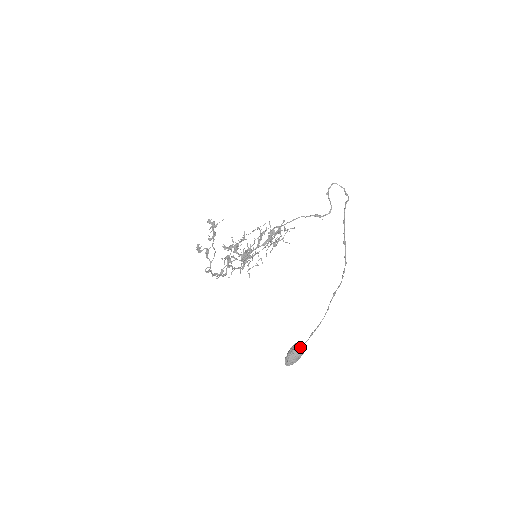
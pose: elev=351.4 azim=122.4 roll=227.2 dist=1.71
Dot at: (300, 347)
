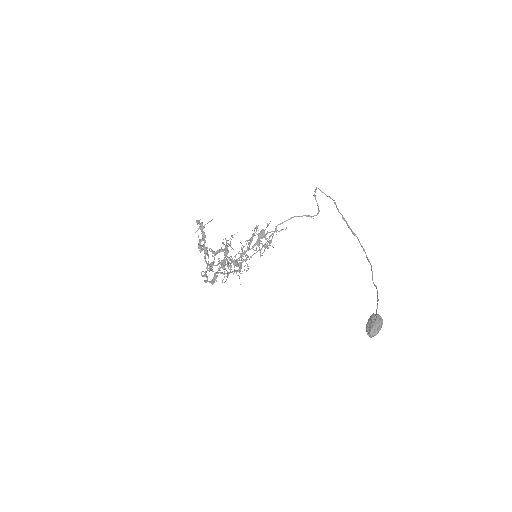
Dot at: (380, 316)
